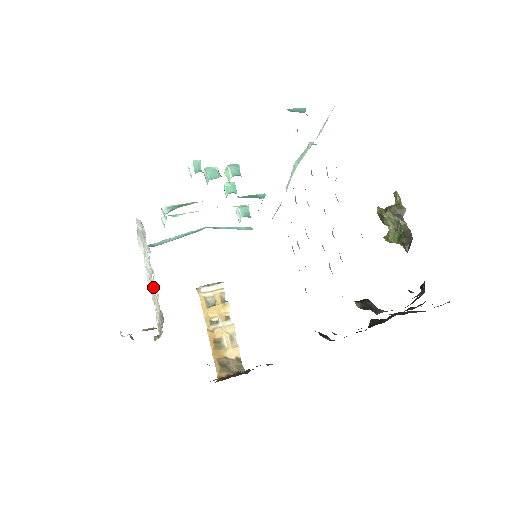
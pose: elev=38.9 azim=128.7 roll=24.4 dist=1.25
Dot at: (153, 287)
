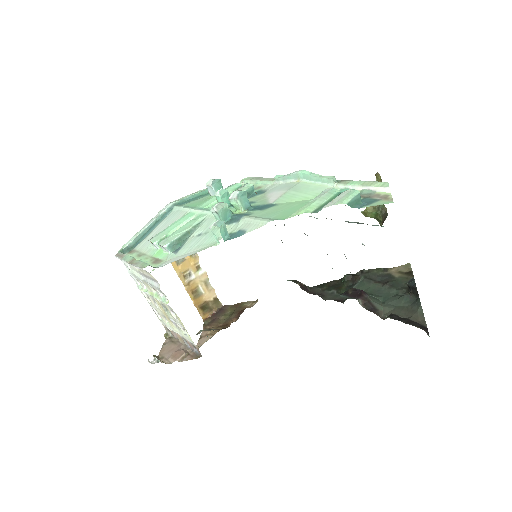
Dot at: (171, 318)
